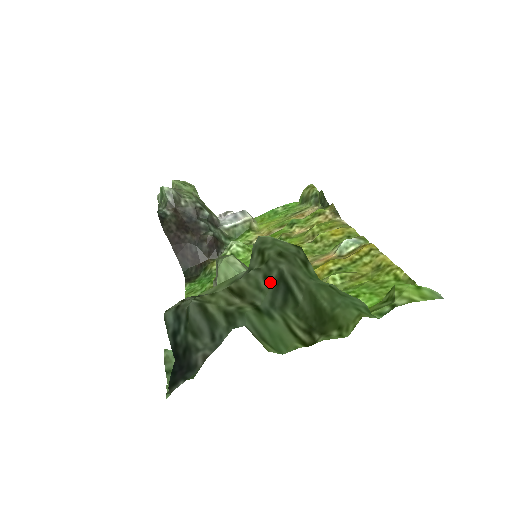
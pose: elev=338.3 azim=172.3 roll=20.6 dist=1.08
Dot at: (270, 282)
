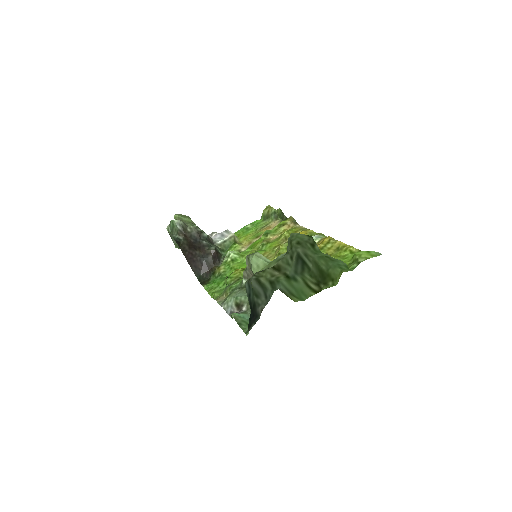
Dot at: (293, 260)
